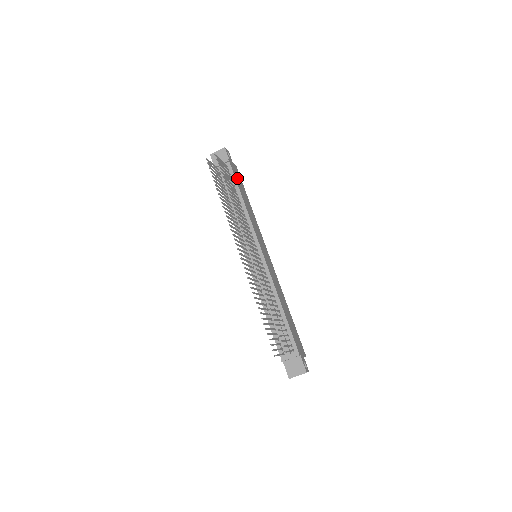
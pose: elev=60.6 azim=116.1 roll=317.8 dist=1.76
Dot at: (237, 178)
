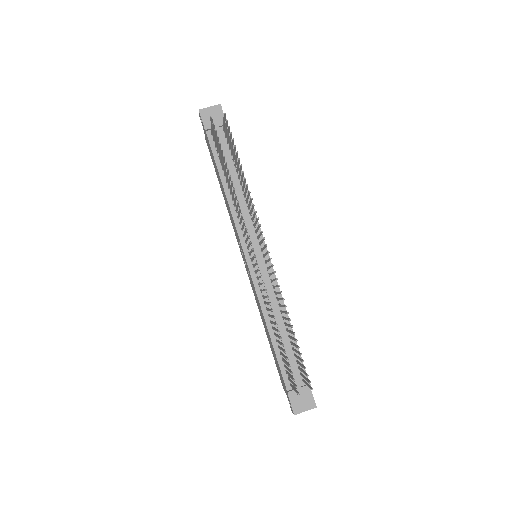
Dot at: occluded
